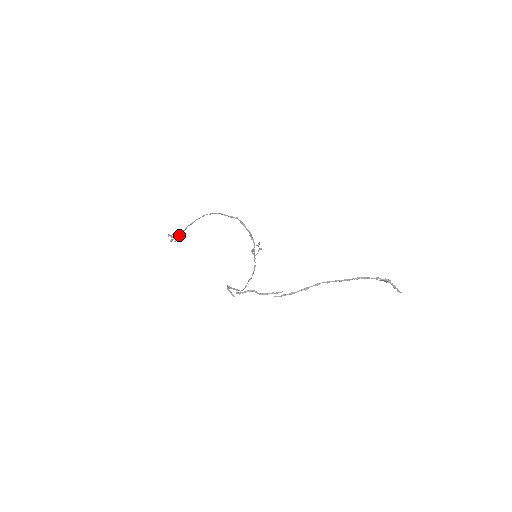
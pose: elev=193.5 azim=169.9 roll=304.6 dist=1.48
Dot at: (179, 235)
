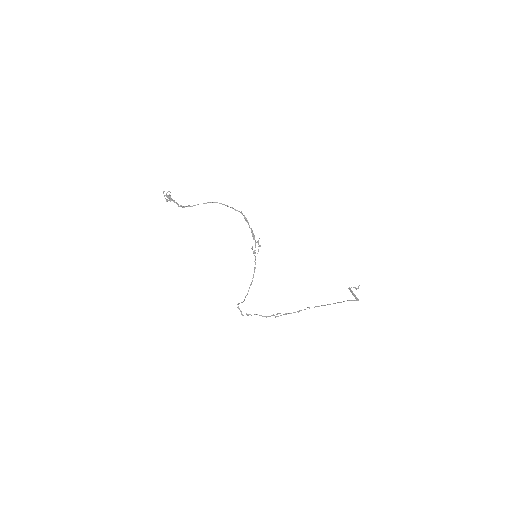
Dot at: occluded
